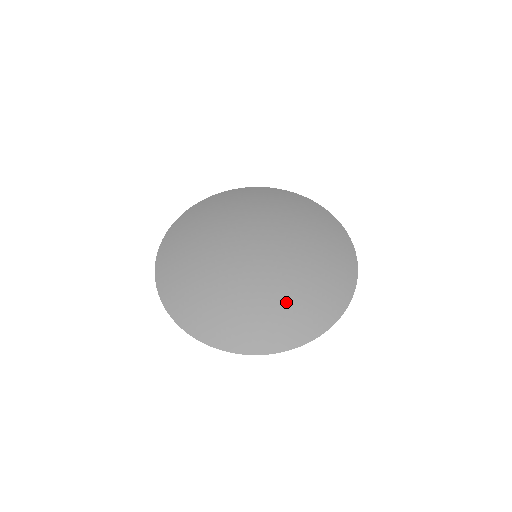
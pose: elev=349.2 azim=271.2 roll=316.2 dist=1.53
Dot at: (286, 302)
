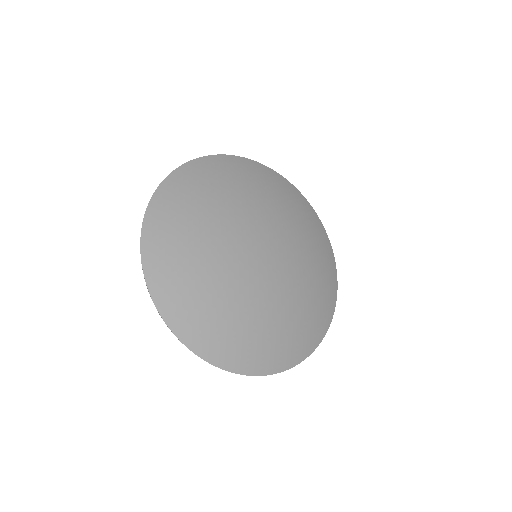
Dot at: (292, 318)
